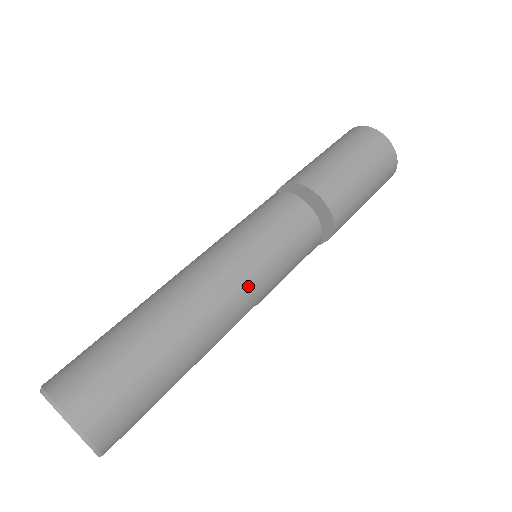
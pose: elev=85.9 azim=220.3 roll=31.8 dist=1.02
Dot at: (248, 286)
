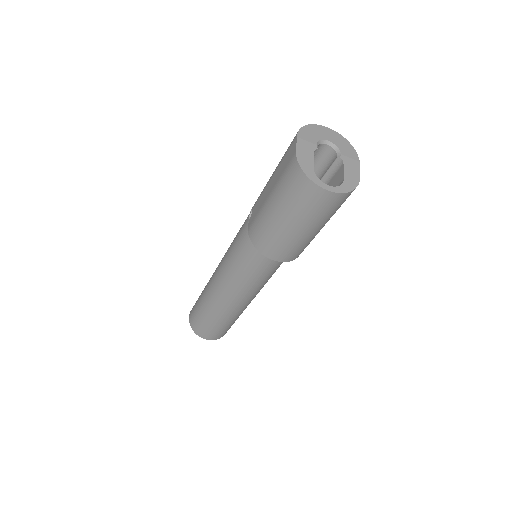
Dot at: (252, 291)
